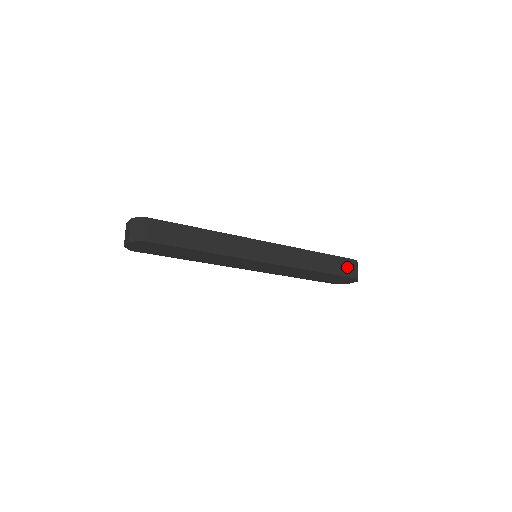
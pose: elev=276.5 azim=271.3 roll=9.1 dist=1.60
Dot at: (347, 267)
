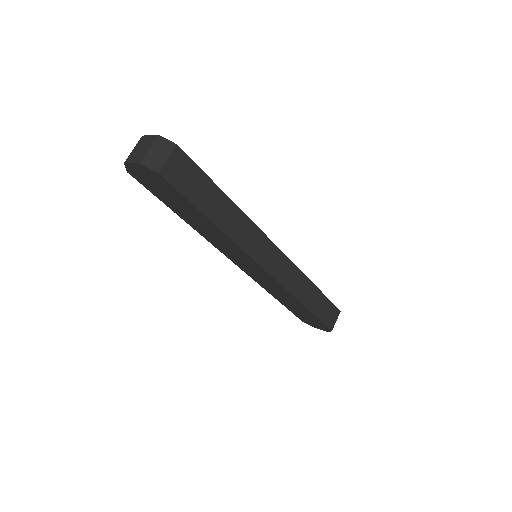
Dot at: (330, 314)
